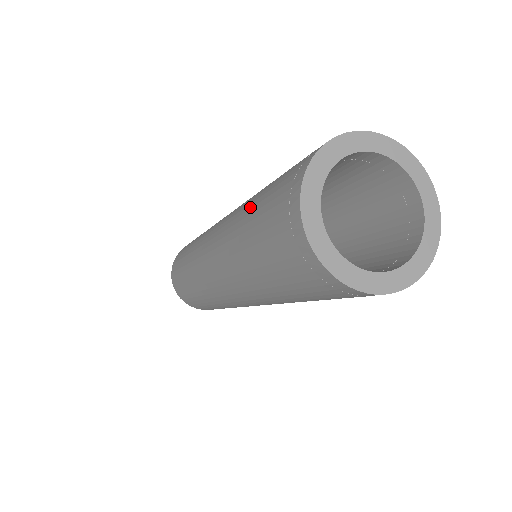
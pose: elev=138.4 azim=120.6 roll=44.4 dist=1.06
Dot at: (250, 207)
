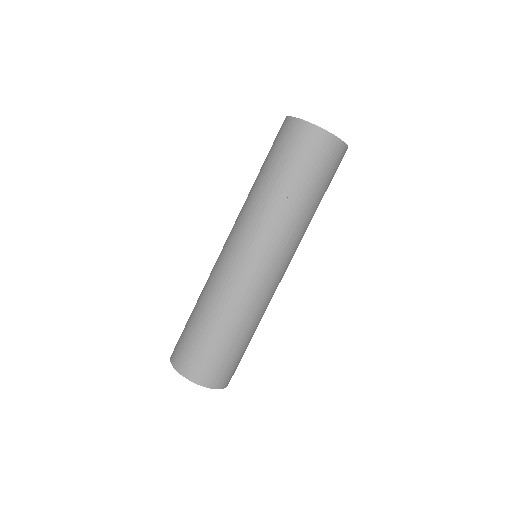
Dot at: (201, 315)
